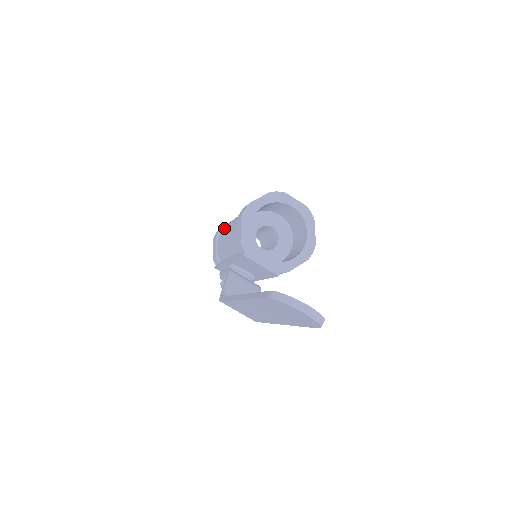
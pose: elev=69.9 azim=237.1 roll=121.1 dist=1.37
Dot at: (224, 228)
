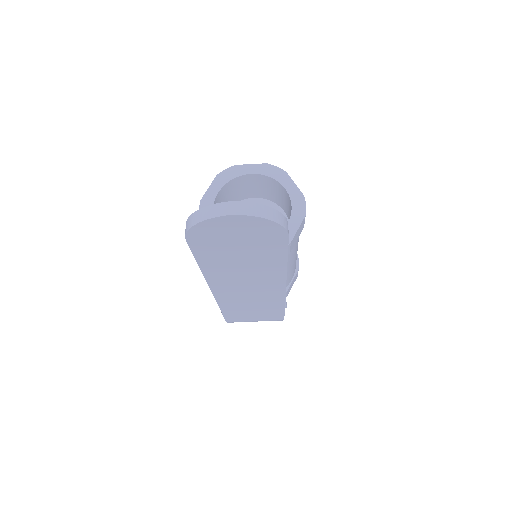
Dot at: occluded
